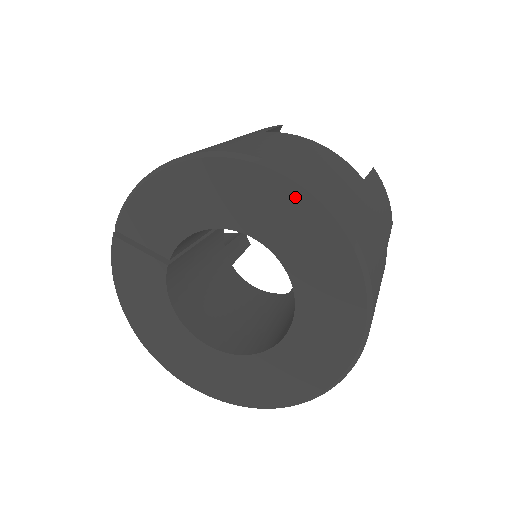
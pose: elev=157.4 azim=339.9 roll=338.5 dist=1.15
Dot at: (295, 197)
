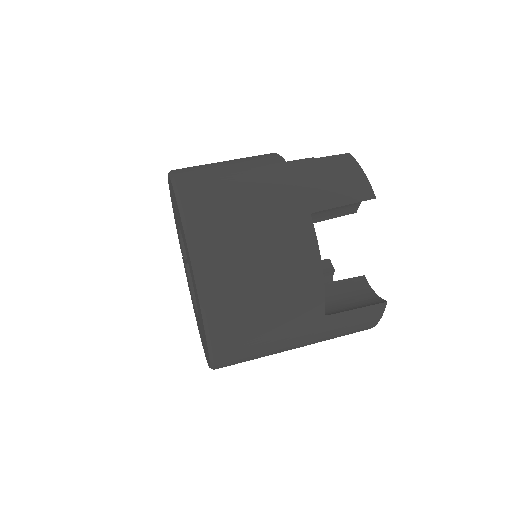
Dot at: occluded
